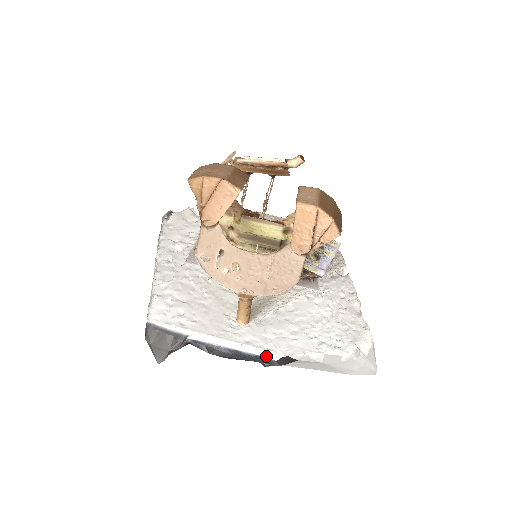
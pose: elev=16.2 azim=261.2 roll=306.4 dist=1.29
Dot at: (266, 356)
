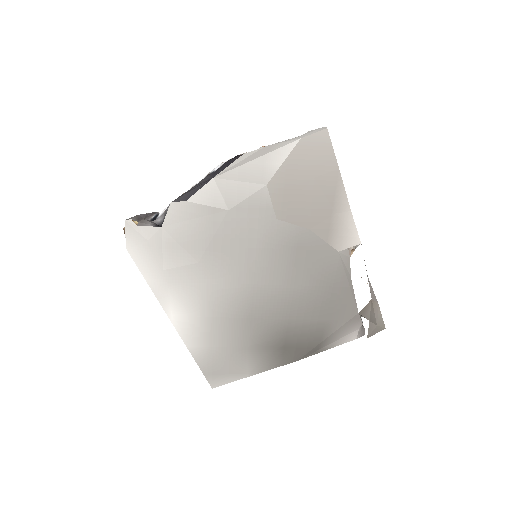
Dot at: occluded
